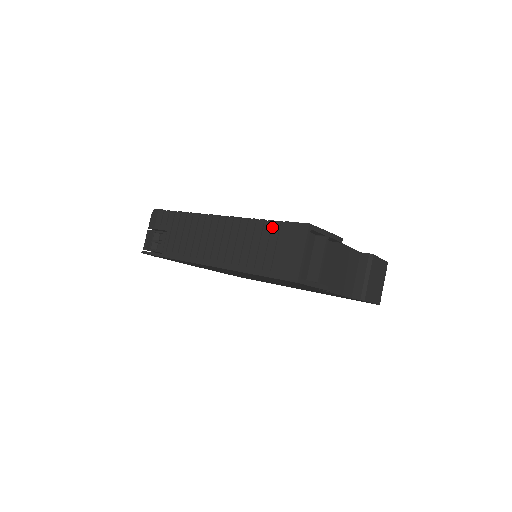
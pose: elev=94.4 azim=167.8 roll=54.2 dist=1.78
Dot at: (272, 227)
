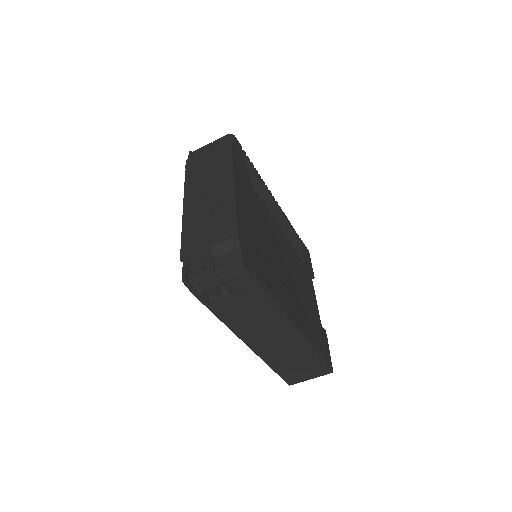
Dot at: (315, 358)
